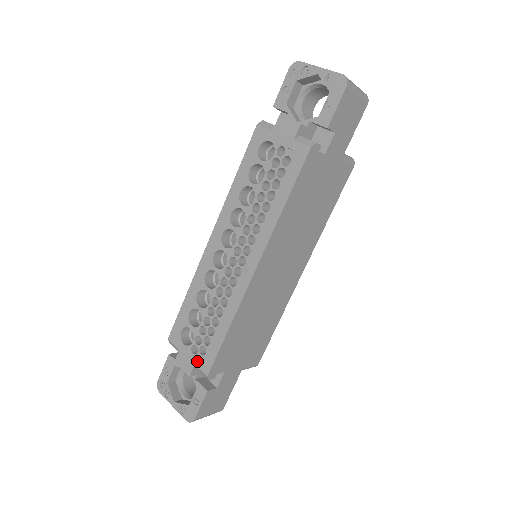
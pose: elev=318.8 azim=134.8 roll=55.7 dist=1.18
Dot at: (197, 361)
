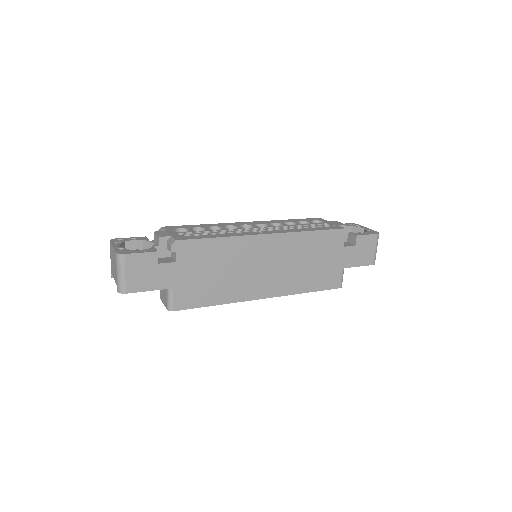
Dot at: (176, 236)
